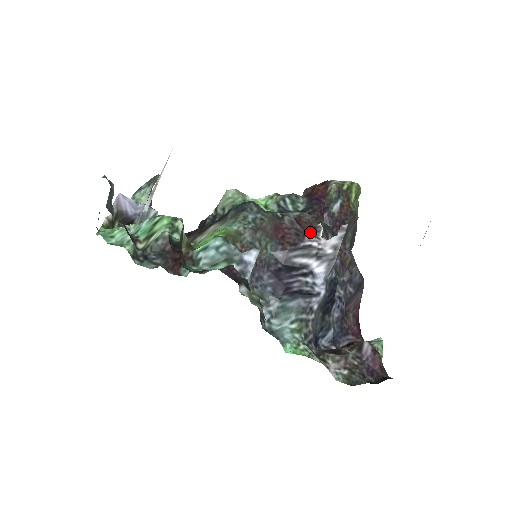
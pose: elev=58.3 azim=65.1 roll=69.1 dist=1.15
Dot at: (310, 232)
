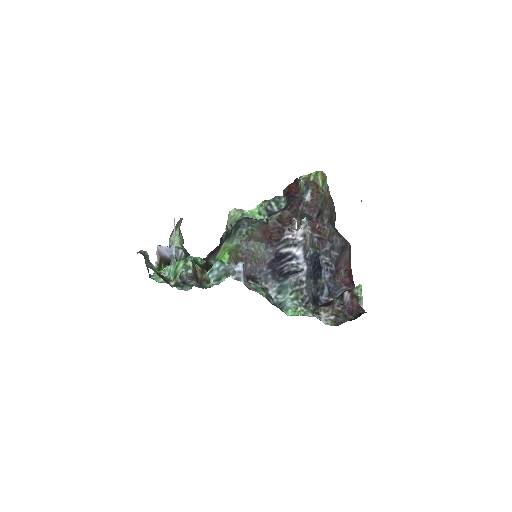
Dot at: (286, 228)
